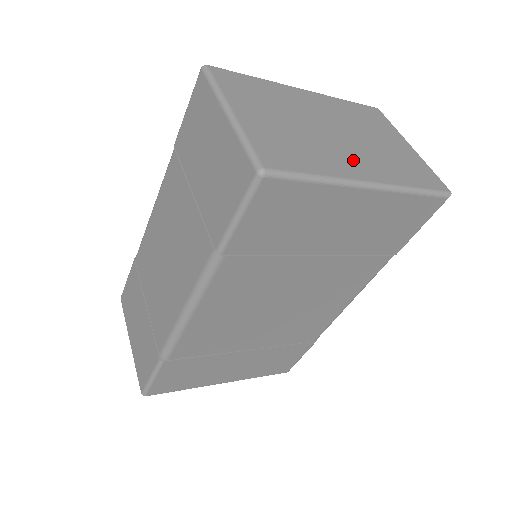
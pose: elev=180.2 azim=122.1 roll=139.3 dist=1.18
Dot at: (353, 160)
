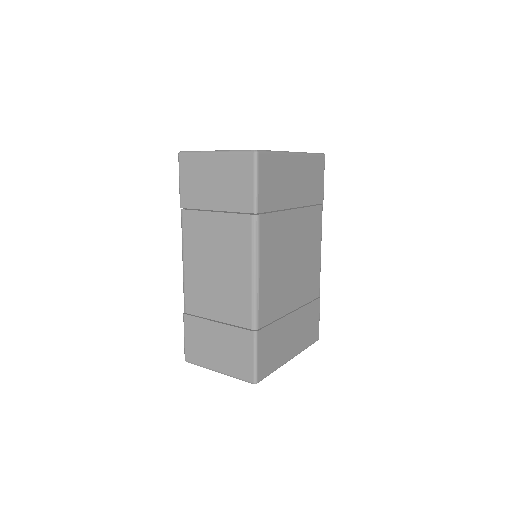
Dot at: occluded
